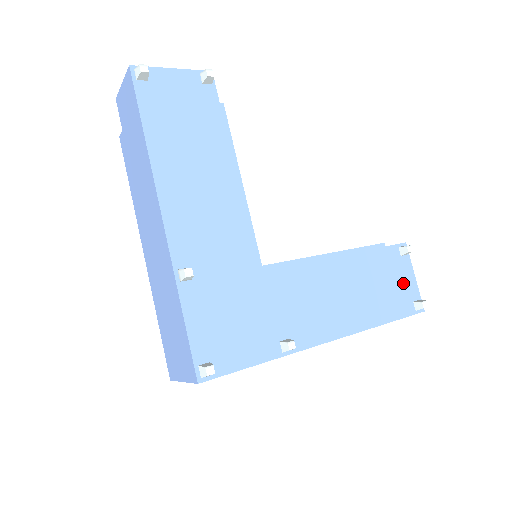
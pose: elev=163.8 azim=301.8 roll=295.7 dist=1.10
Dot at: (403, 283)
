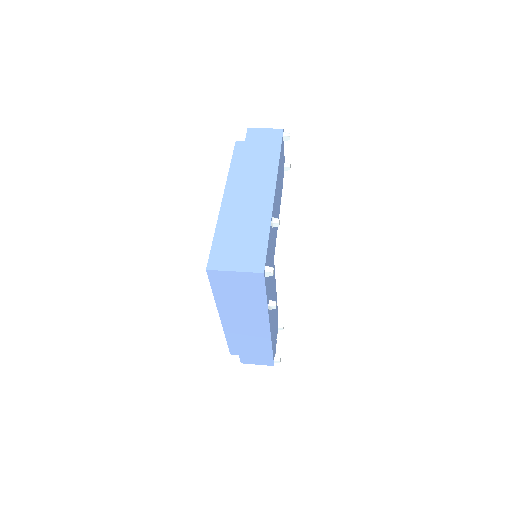
Dot at: occluded
